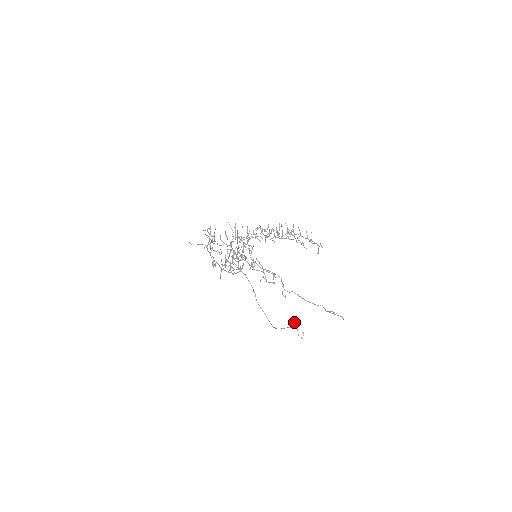
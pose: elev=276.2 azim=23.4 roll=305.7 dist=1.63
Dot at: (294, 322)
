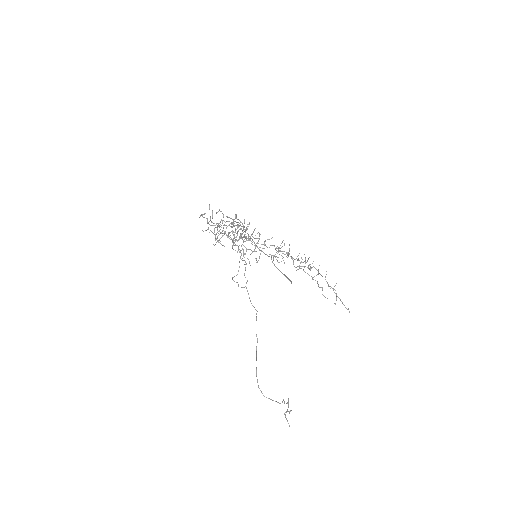
Dot at: (288, 399)
